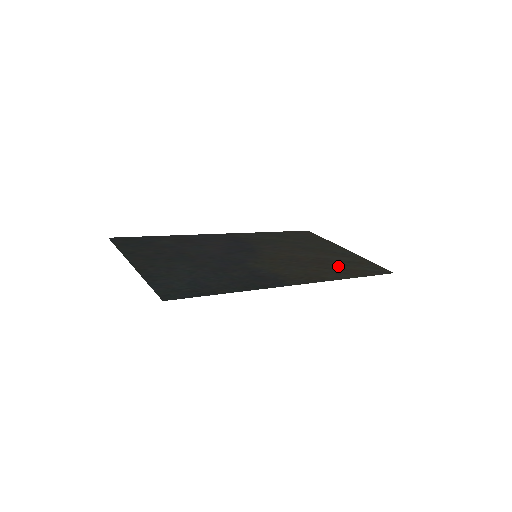
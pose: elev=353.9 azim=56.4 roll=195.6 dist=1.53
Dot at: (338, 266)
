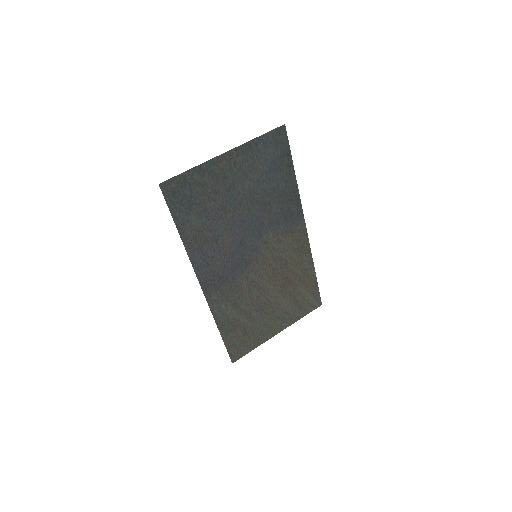
Dot at: (297, 286)
